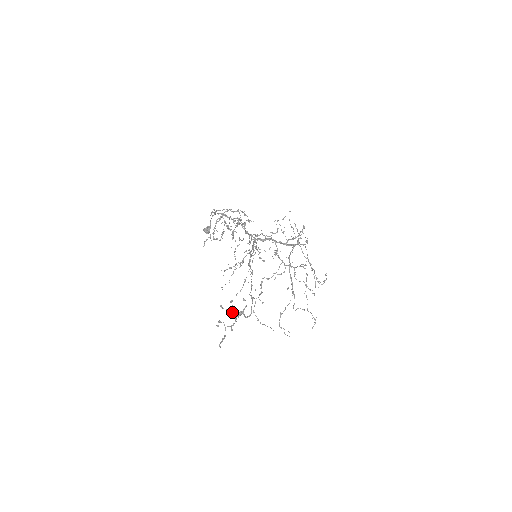
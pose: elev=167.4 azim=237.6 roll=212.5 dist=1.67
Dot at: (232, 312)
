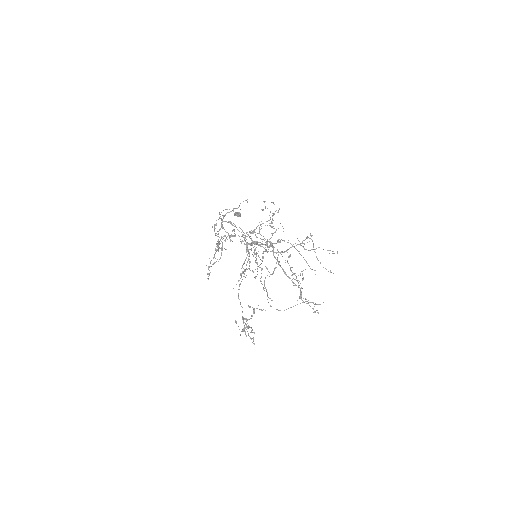
Dot at: occluded
